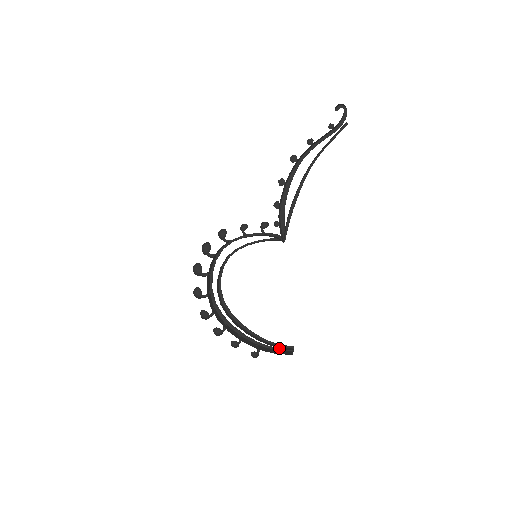
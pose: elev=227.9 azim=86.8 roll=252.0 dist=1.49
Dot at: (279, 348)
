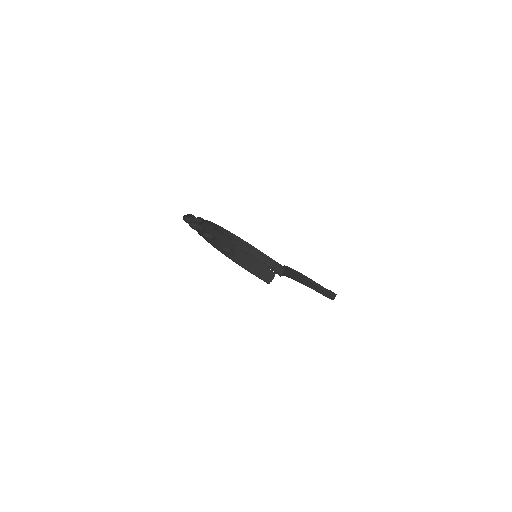
Dot at: (251, 273)
